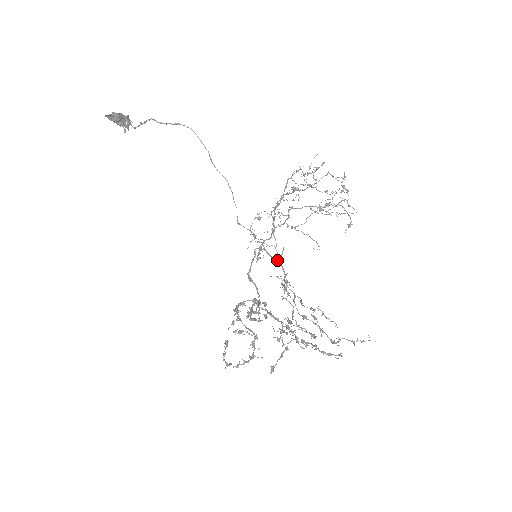
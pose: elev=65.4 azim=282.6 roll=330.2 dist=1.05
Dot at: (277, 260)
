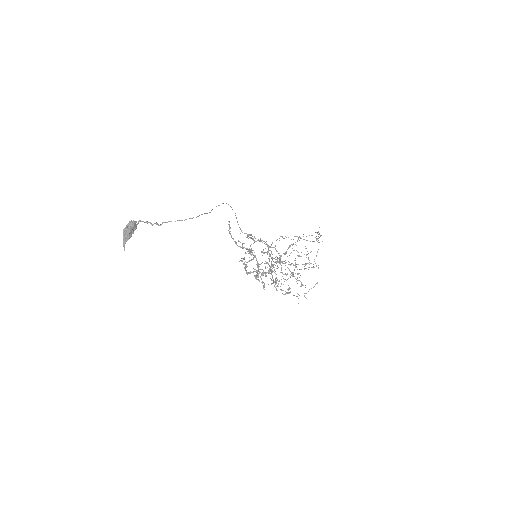
Dot at: occluded
